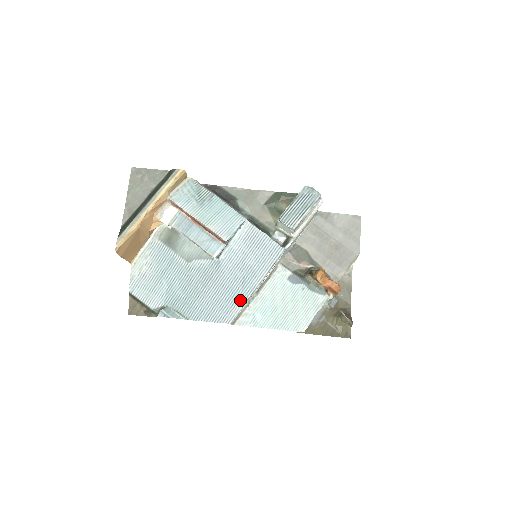
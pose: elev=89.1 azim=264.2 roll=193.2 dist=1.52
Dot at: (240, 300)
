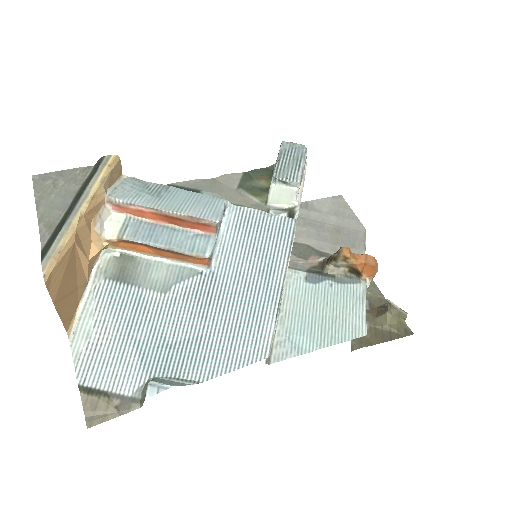
Dot at: (267, 314)
